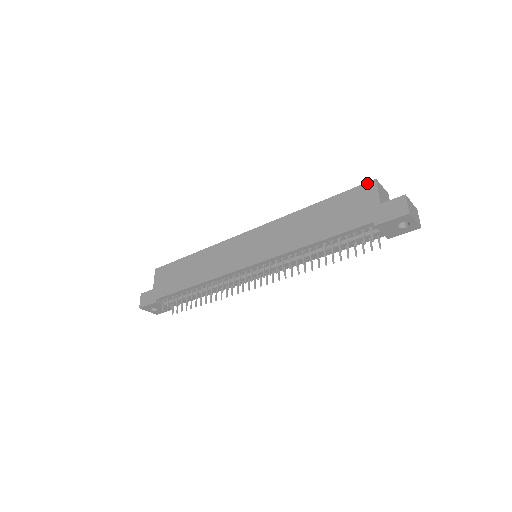
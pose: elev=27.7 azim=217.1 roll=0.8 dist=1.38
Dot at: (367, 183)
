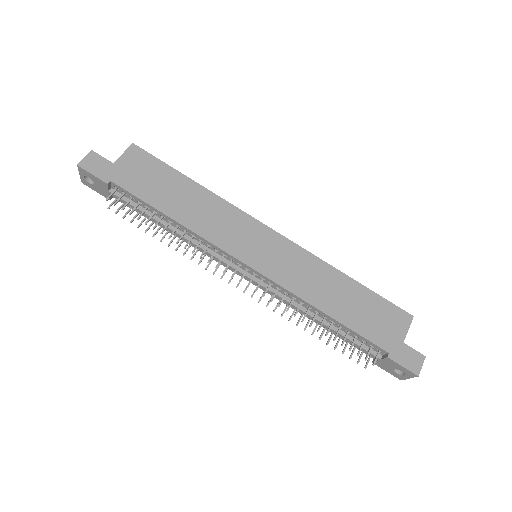
Dot at: (405, 312)
